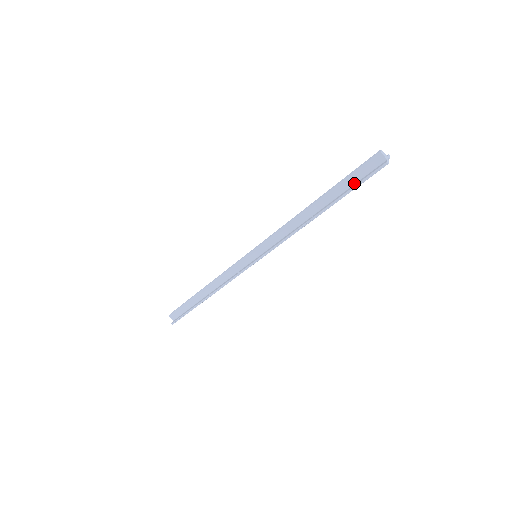
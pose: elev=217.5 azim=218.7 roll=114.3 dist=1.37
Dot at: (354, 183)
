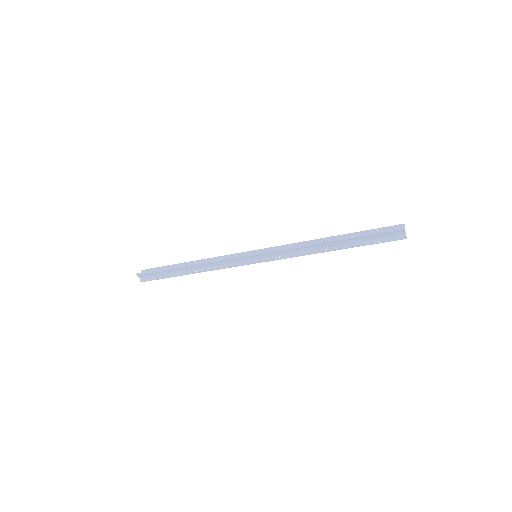
Dot at: (372, 239)
